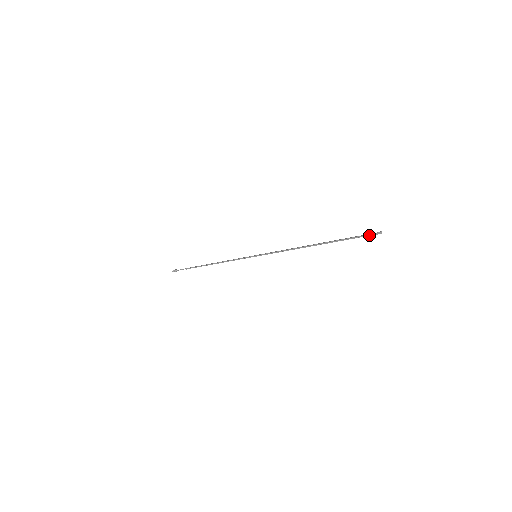
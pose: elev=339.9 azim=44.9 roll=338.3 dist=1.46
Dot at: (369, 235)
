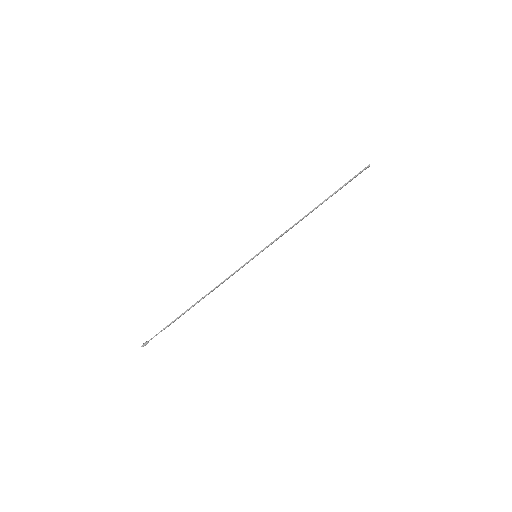
Dot at: (362, 171)
